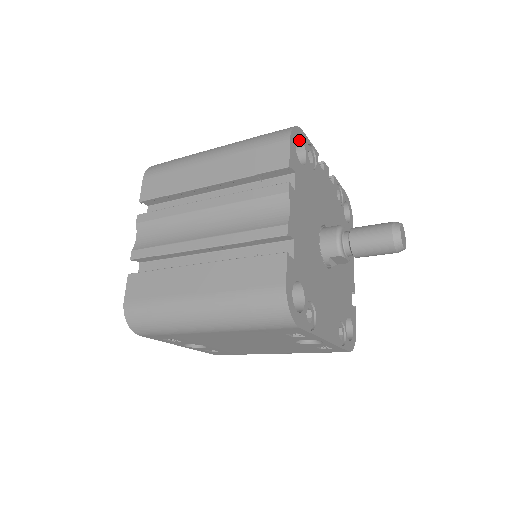
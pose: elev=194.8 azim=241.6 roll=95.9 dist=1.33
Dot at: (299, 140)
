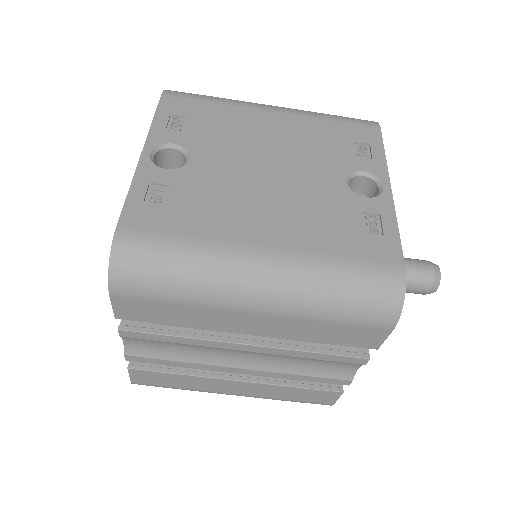
Dot at: occluded
